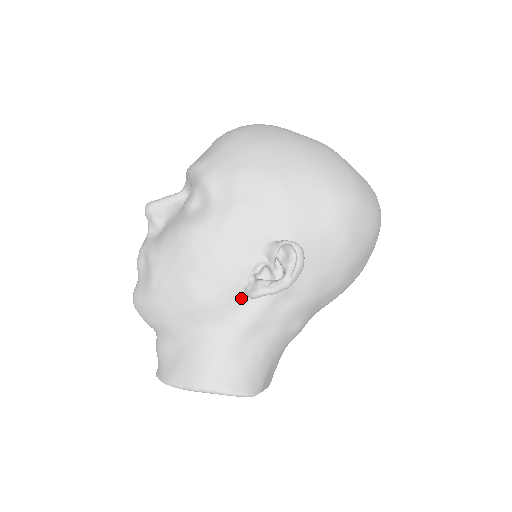
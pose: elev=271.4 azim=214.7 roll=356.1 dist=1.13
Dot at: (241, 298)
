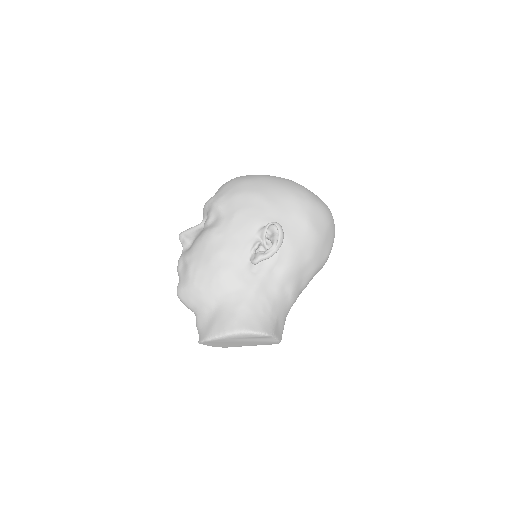
Dot at: (248, 268)
